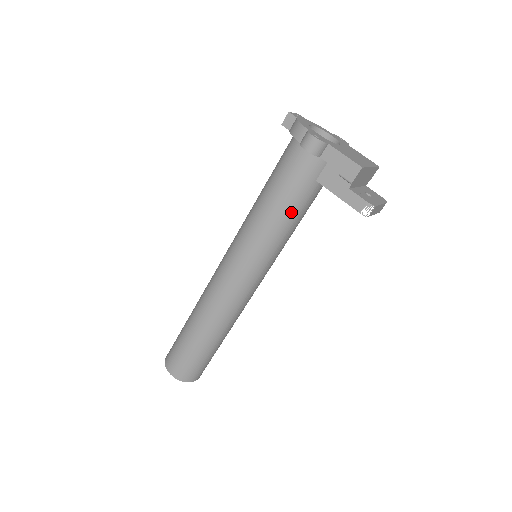
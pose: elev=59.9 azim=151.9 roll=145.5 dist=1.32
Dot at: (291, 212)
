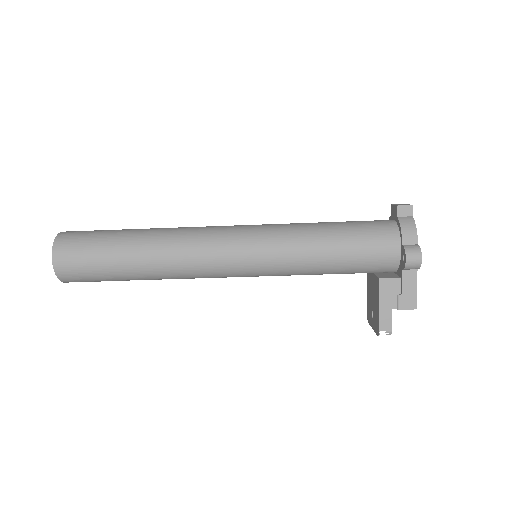
Dot at: (332, 270)
